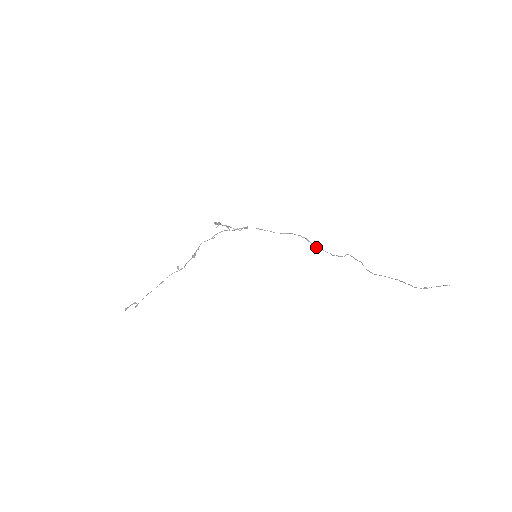
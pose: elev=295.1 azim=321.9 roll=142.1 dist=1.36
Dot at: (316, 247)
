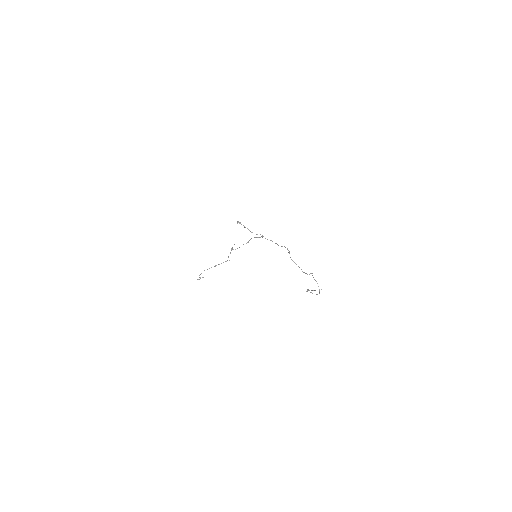
Dot at: (291, 259)
